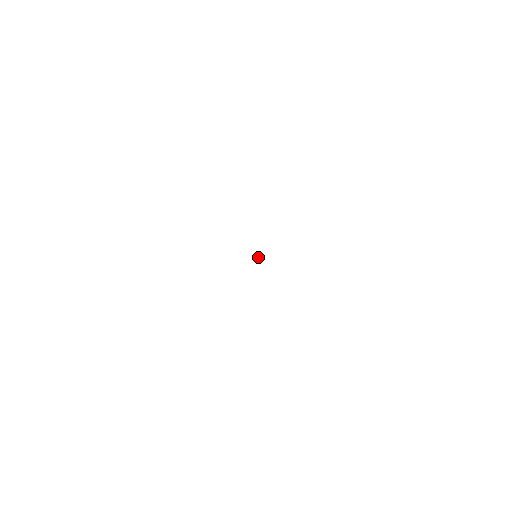
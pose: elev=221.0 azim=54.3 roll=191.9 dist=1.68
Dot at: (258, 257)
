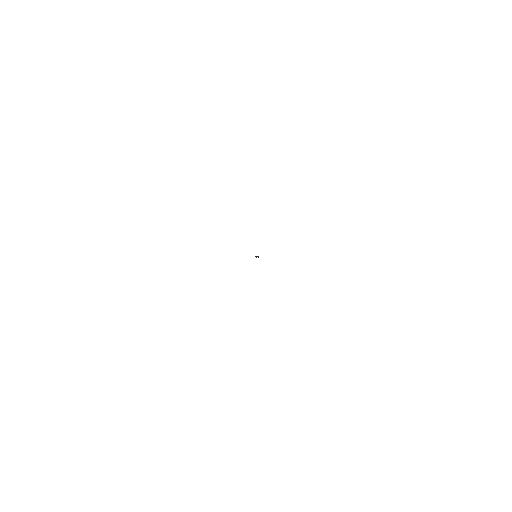
Dot at: (256, 257)
